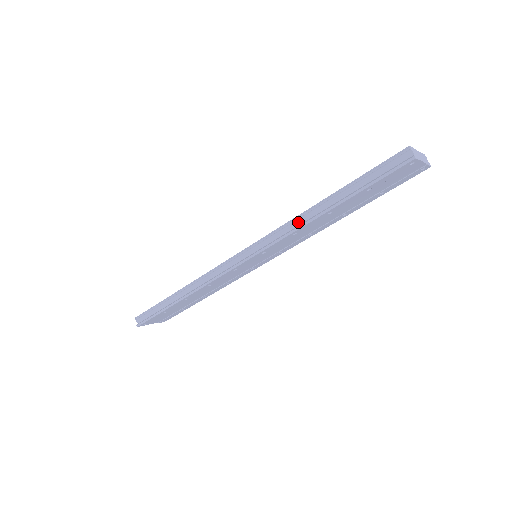
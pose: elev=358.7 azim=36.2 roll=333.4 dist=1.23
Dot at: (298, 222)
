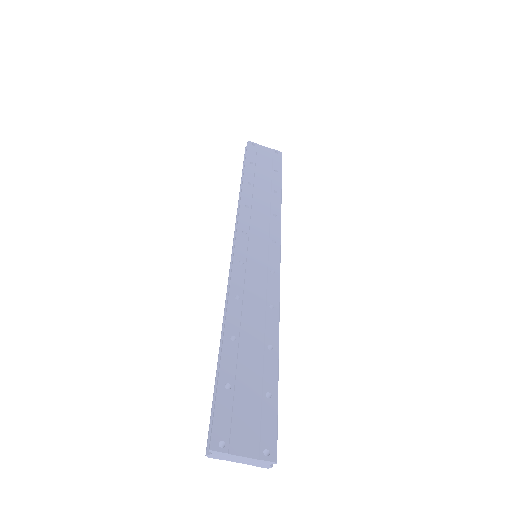
Dot at: occluded
